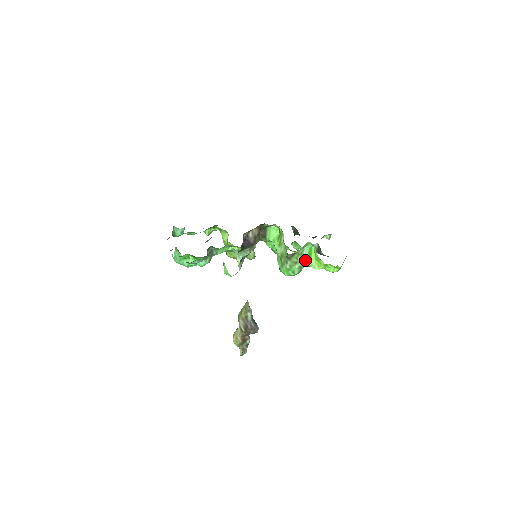
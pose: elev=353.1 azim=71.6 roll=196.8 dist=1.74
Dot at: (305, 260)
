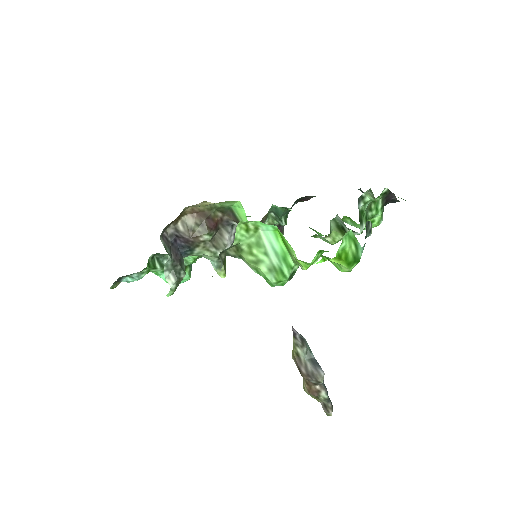
Dot at: (281, 254)
